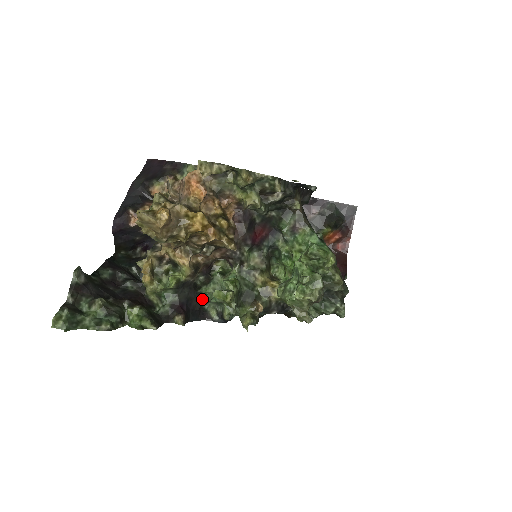
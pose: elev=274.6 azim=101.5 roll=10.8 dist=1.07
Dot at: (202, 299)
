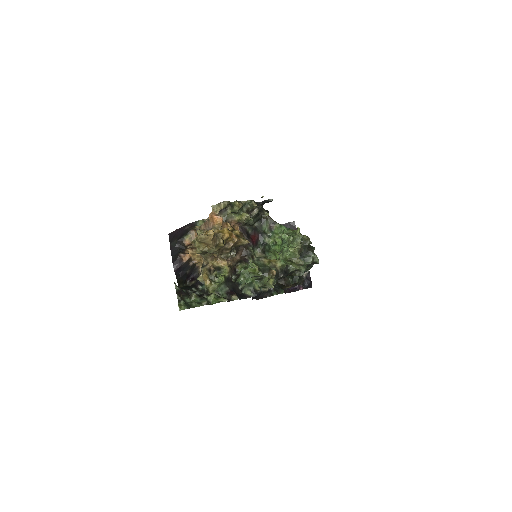
Dot at: (240, 287)
